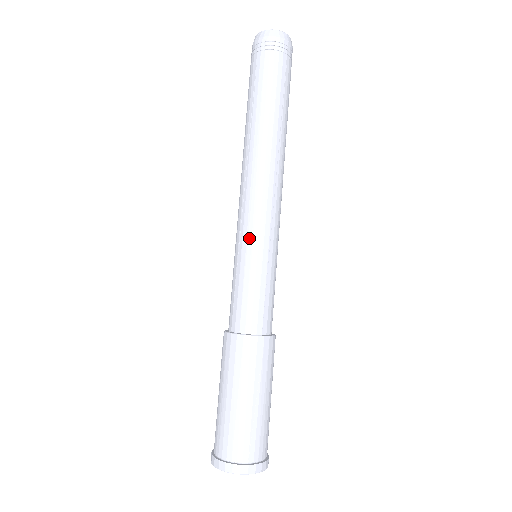
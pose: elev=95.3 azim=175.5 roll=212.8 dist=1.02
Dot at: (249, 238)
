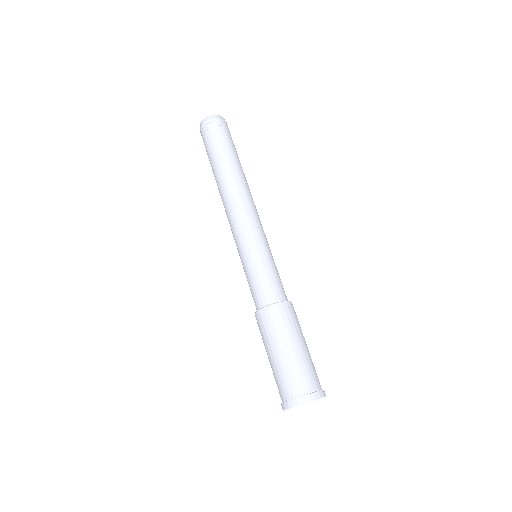
Dot at: (242, 245)
